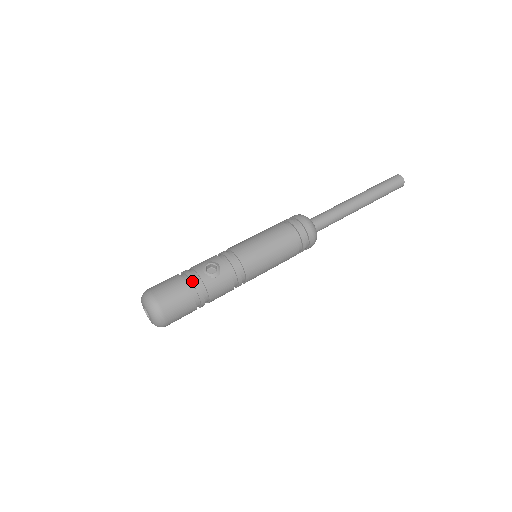
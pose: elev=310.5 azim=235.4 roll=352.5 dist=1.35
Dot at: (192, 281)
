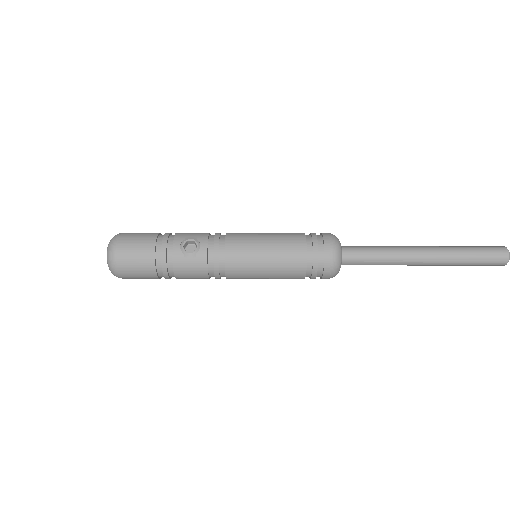
Dot at: (162, 249)
